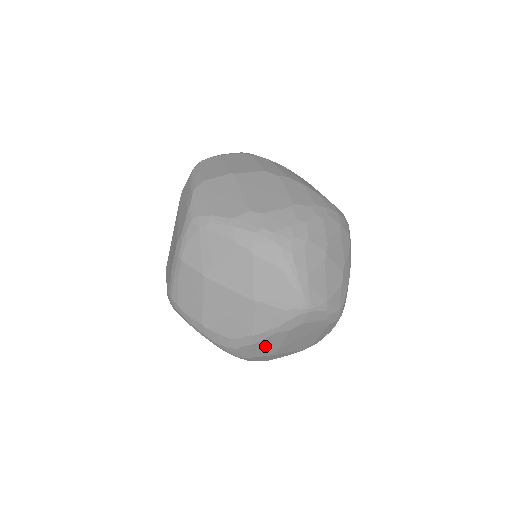
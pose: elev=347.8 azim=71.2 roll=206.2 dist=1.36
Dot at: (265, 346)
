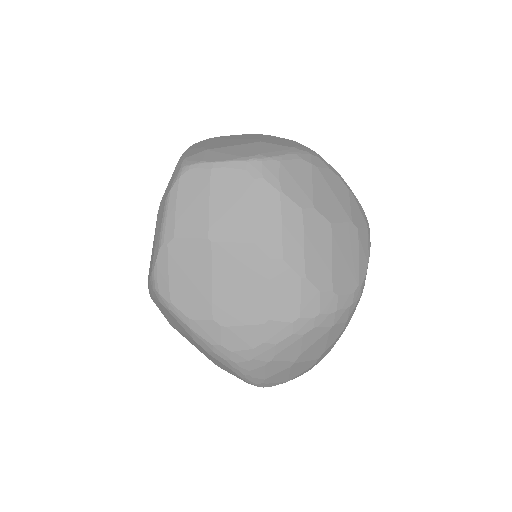
Dot at: occluded
